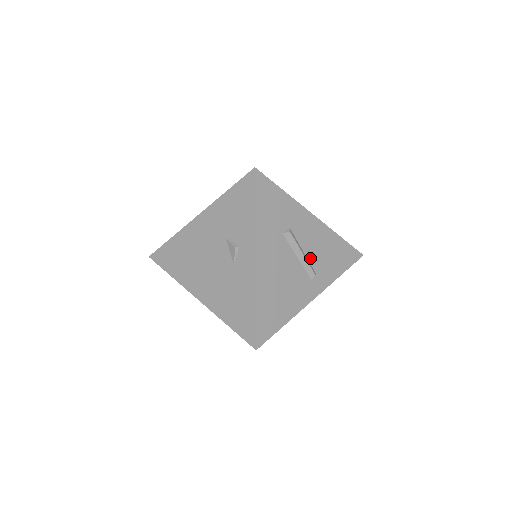
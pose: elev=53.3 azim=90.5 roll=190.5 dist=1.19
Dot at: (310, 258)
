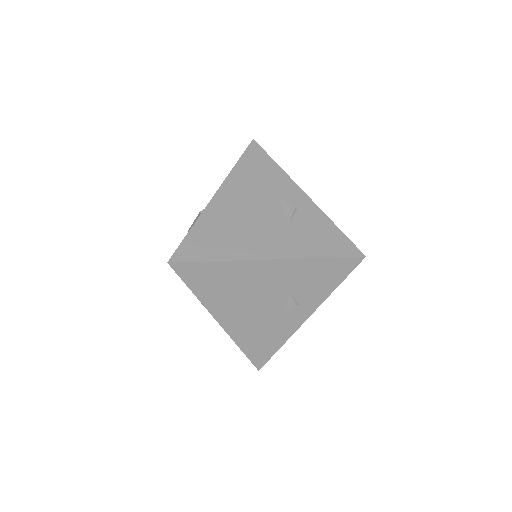
Dot at: occluded
